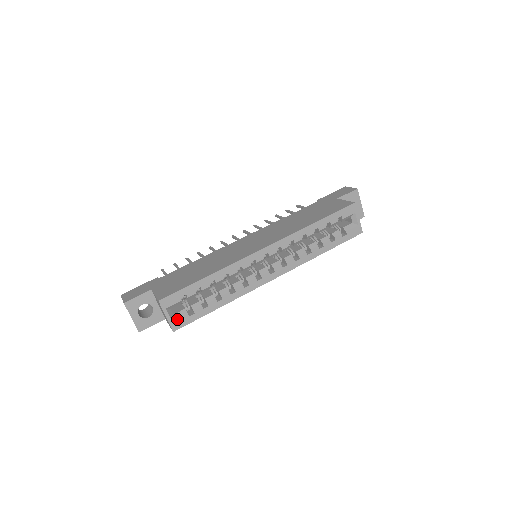
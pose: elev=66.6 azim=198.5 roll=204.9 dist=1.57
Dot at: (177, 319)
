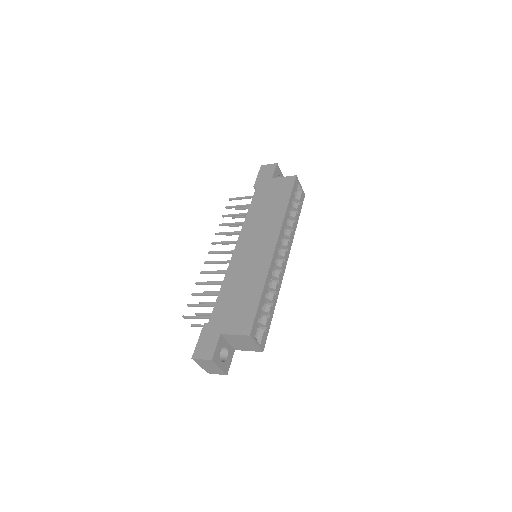
Dot at: (261, 340)
